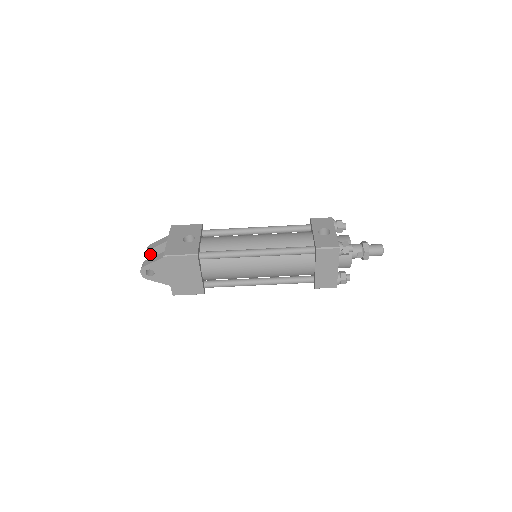
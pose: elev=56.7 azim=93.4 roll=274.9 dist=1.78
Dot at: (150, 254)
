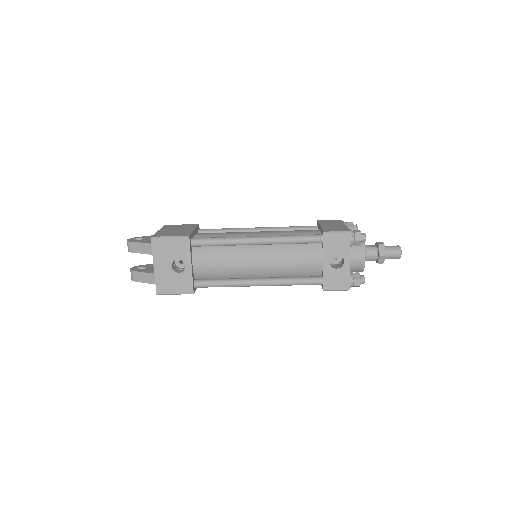
Dot at: occluded
